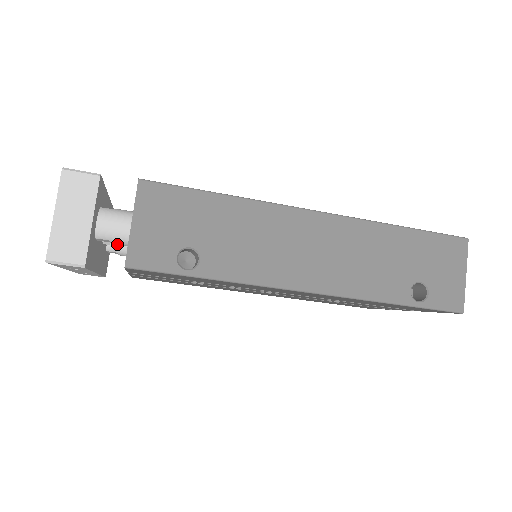
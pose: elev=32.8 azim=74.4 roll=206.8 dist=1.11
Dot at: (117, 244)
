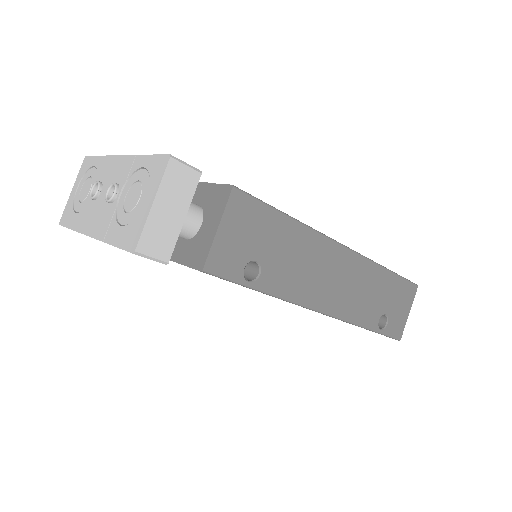
Dot at: occluded
